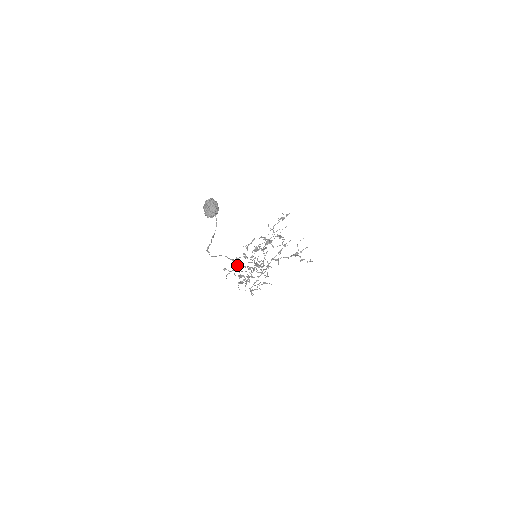
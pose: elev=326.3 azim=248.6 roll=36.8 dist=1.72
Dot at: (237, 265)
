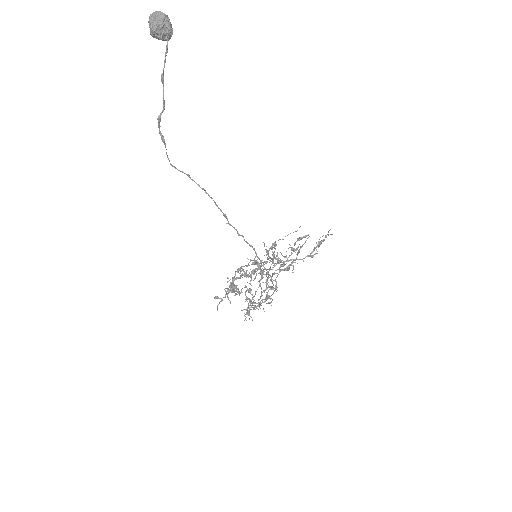
Dot at: (232, 285)
